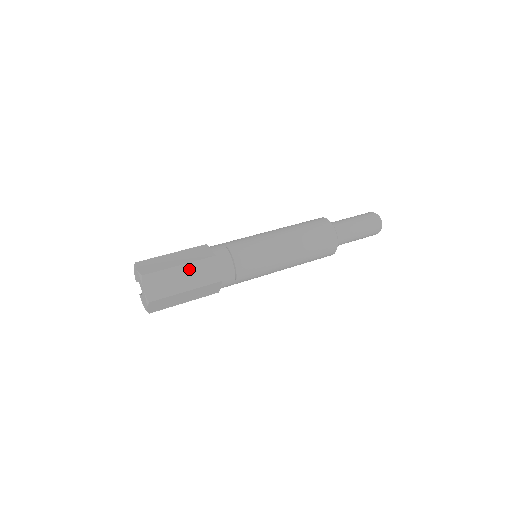
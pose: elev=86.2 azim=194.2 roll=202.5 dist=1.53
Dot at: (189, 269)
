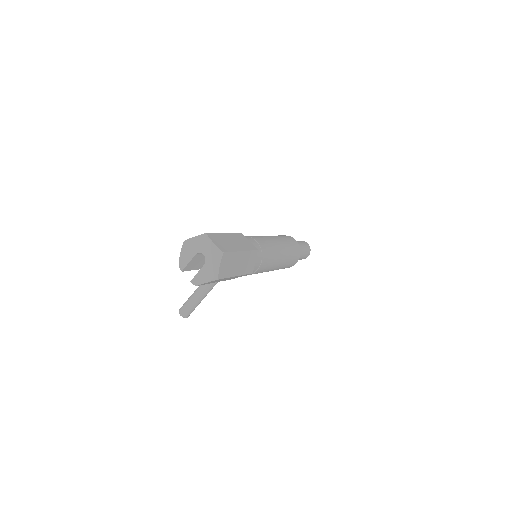
Dot at: (233, 237)
